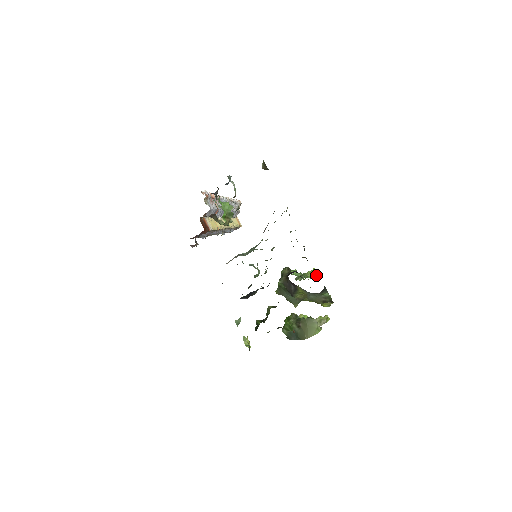
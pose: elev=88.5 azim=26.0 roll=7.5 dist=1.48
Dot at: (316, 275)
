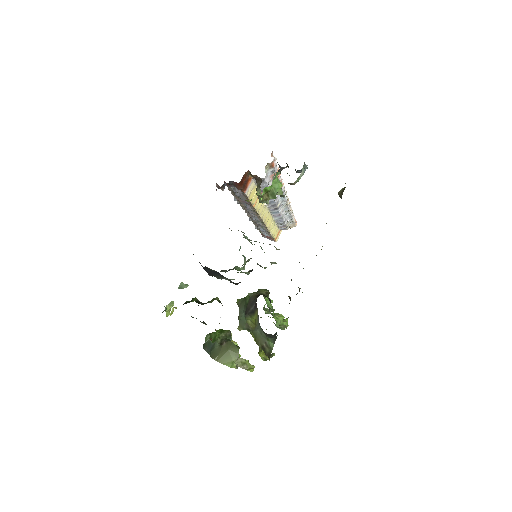
Dot at: (283, 324)
